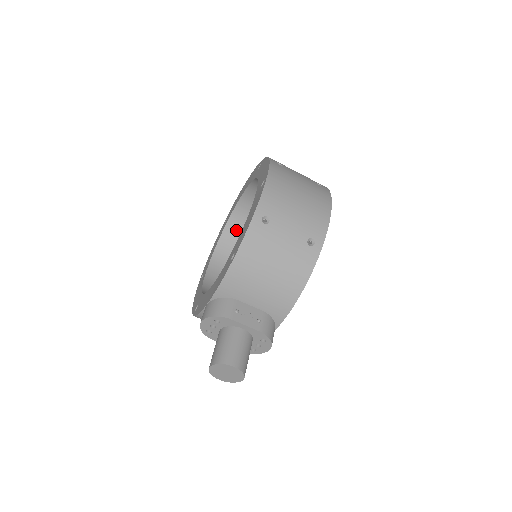
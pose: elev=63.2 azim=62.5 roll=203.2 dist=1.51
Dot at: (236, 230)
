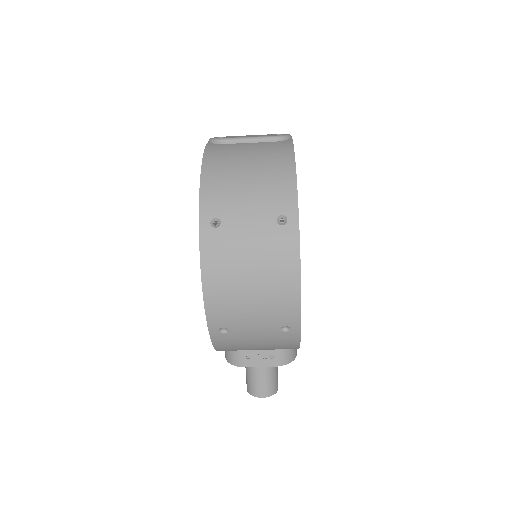
Dot at: occluded
